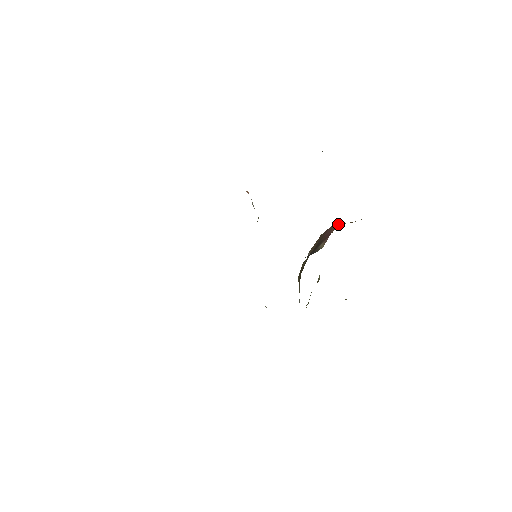
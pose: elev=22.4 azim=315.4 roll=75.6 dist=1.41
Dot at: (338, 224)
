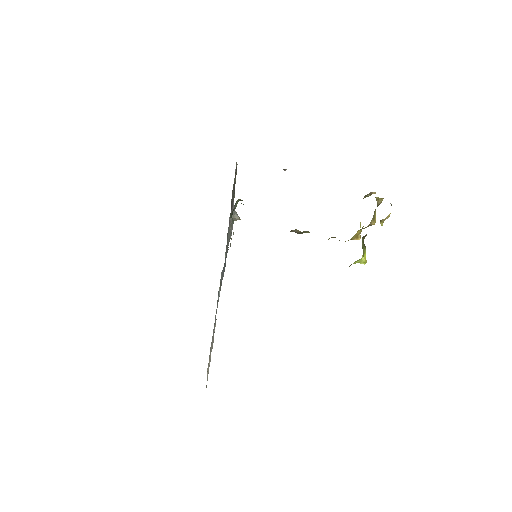
Dot at: occluded
